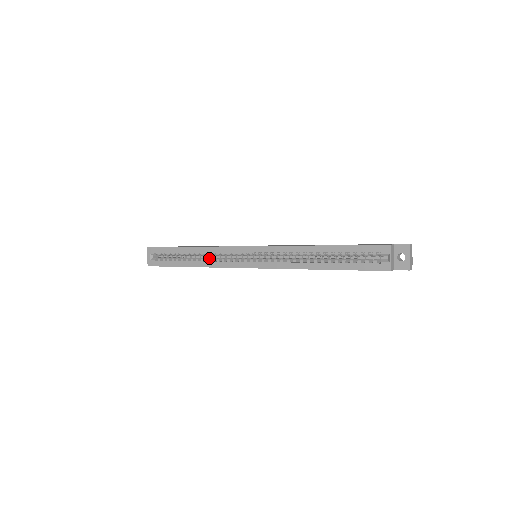
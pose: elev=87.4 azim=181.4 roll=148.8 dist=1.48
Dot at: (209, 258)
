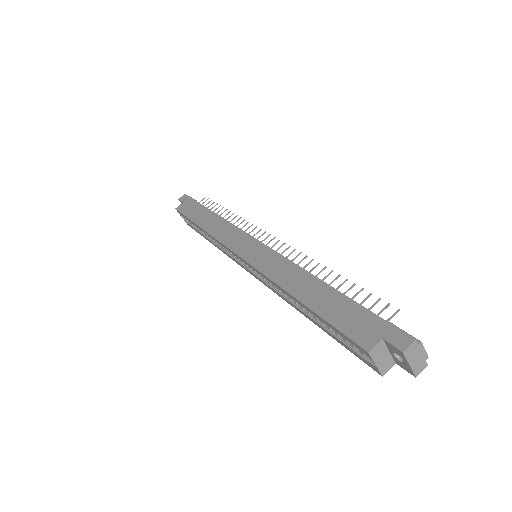
Dot at: occluded
